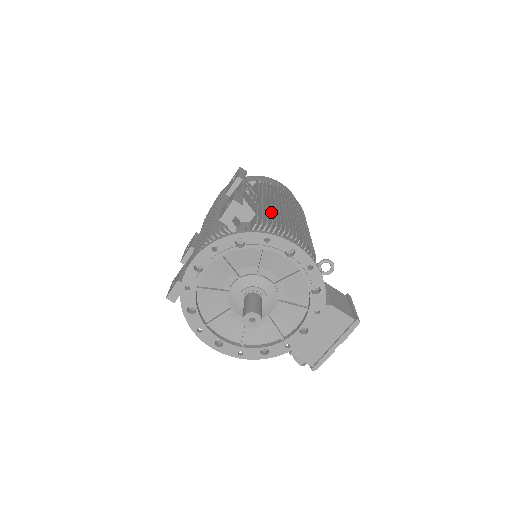
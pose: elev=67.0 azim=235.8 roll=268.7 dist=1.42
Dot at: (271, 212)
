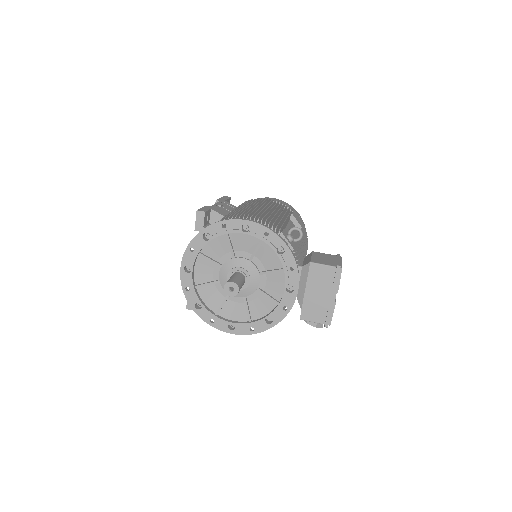
Dot at: (238, 211)
